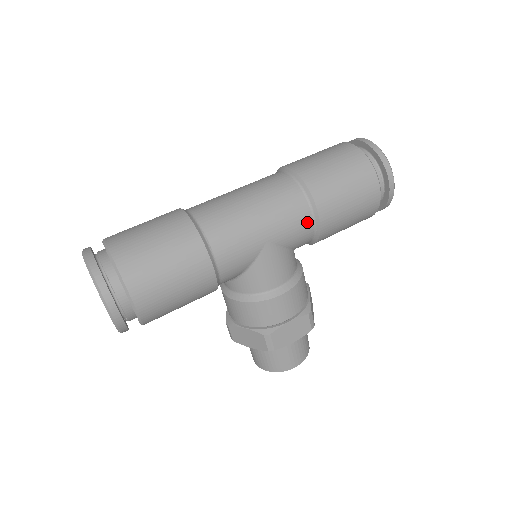
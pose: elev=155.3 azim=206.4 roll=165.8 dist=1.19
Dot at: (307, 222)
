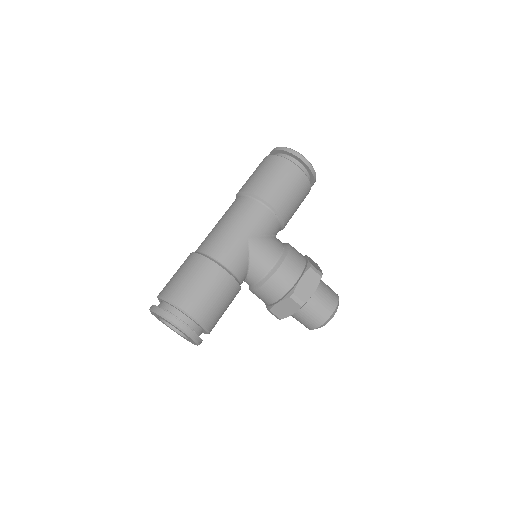
Dot at: (265, 212)
